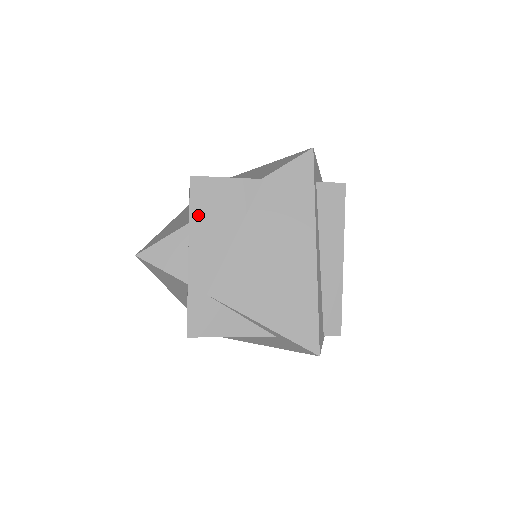
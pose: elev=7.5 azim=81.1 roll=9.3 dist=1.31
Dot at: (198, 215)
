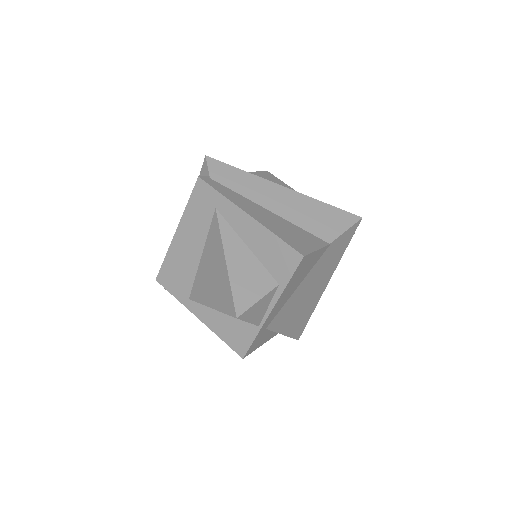
Dot at: (291, 282)
